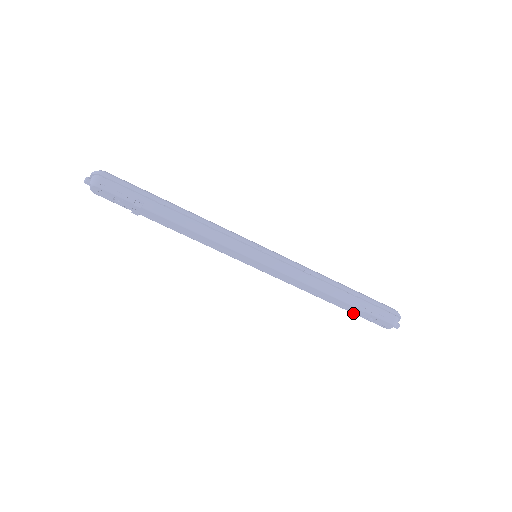
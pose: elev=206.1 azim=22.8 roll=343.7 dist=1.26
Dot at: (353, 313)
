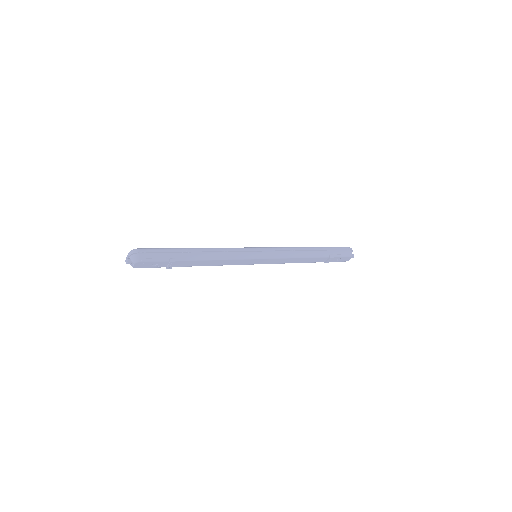
Dot at: (326, 262)
